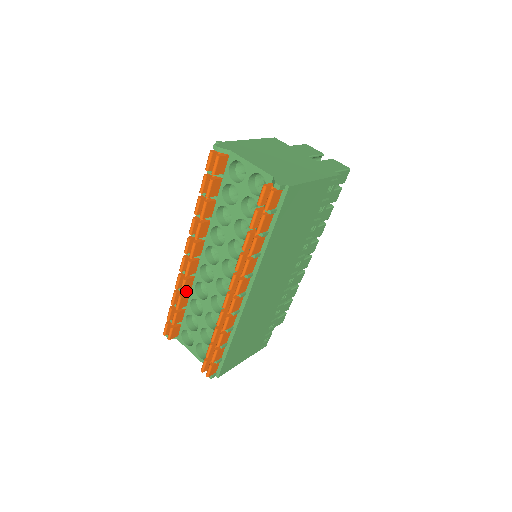
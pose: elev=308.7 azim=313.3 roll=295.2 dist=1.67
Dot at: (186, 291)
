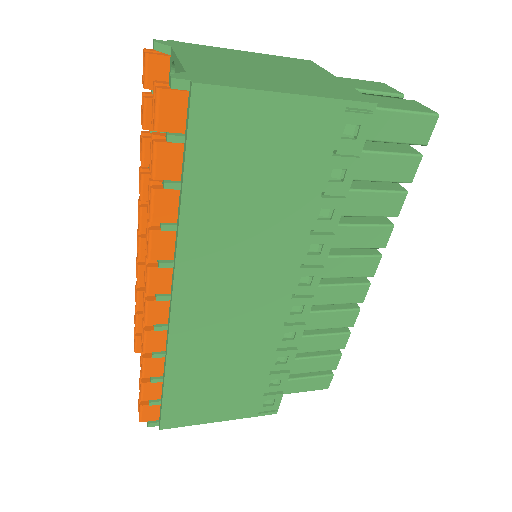
Dot at: occluded
